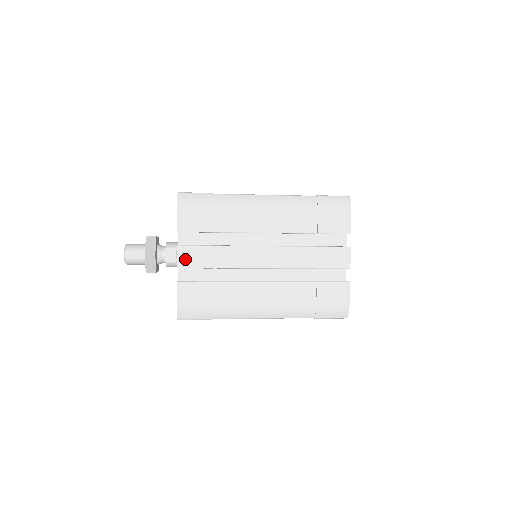
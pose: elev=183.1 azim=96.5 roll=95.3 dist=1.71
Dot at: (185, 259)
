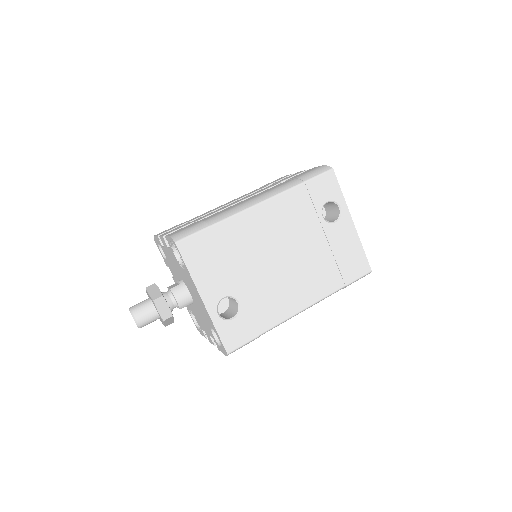
Dot at: occluded
